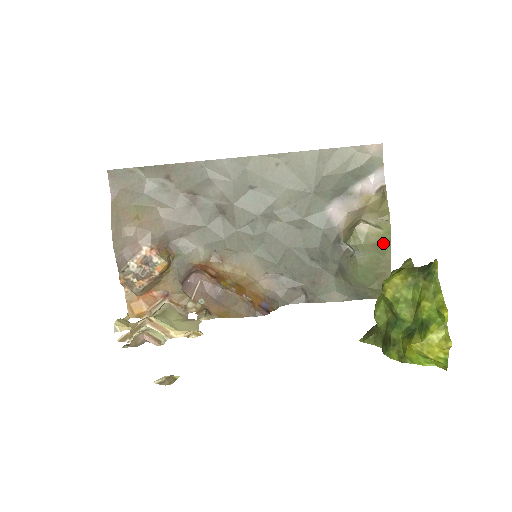
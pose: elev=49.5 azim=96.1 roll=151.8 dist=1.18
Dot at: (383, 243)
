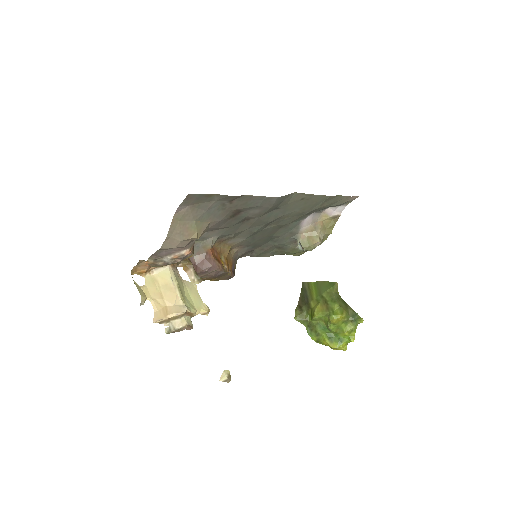
Dot at: occluded
